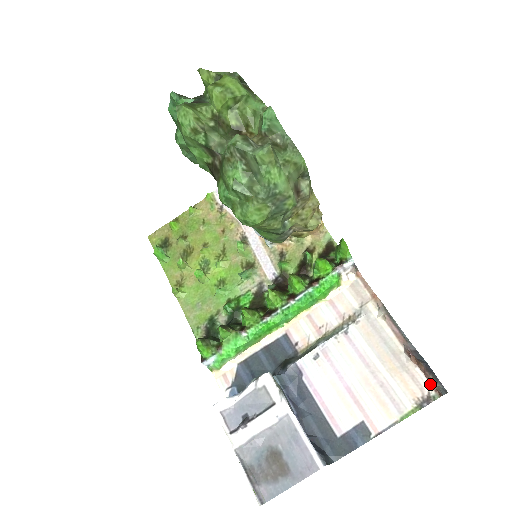
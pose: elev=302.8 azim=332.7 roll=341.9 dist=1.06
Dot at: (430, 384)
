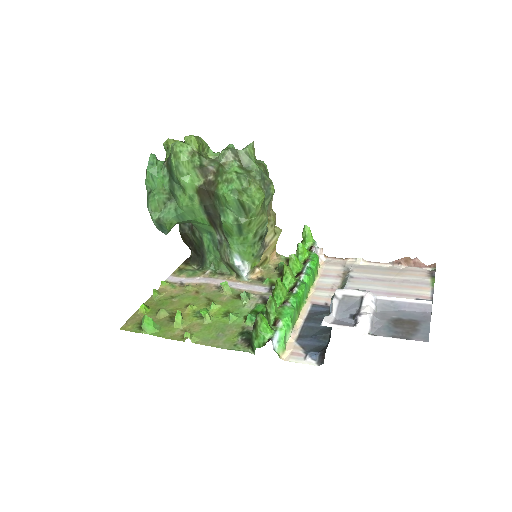
Dot at: (424, 267)
